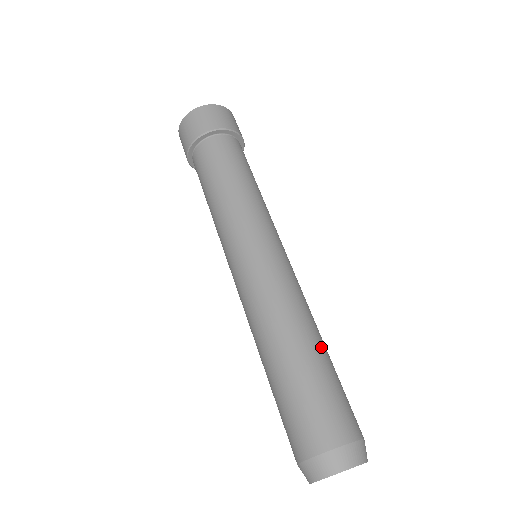
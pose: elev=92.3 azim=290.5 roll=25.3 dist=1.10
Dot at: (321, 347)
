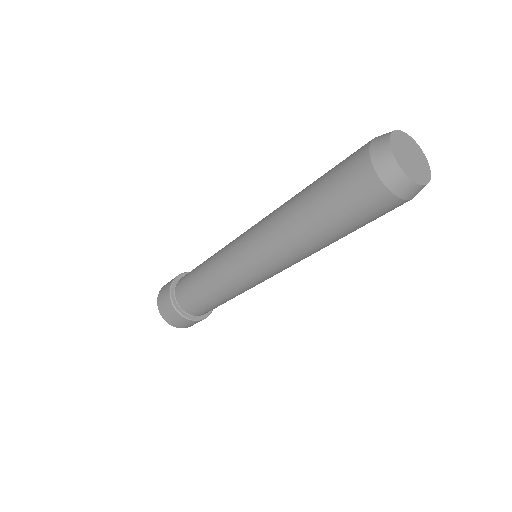
Dot at: occluded
